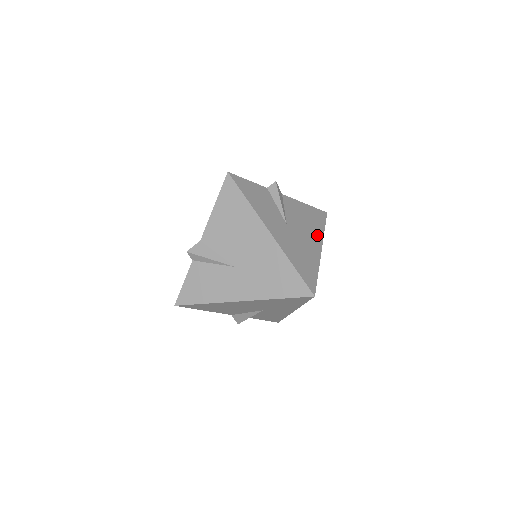
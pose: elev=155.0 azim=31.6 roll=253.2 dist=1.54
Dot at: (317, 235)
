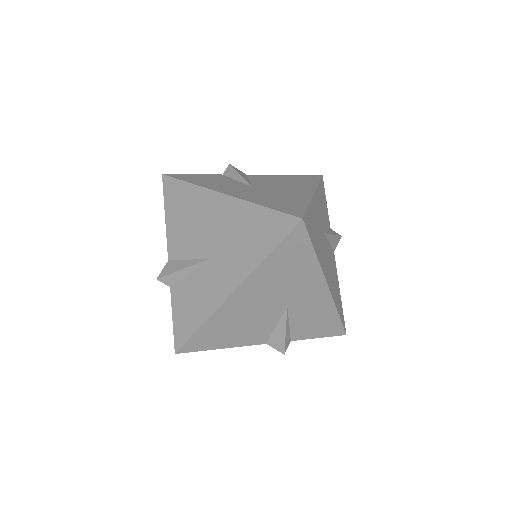
Dot at: (332, 289)
